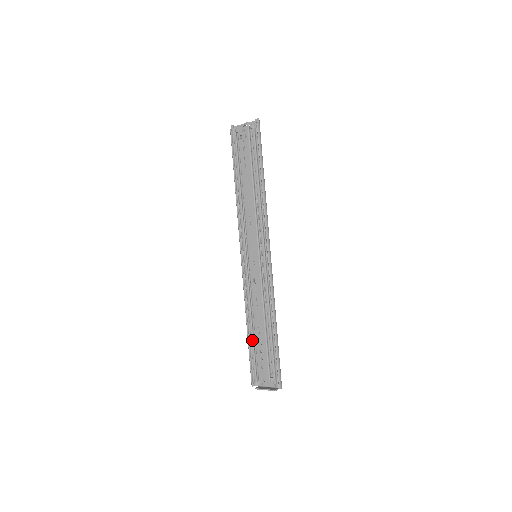
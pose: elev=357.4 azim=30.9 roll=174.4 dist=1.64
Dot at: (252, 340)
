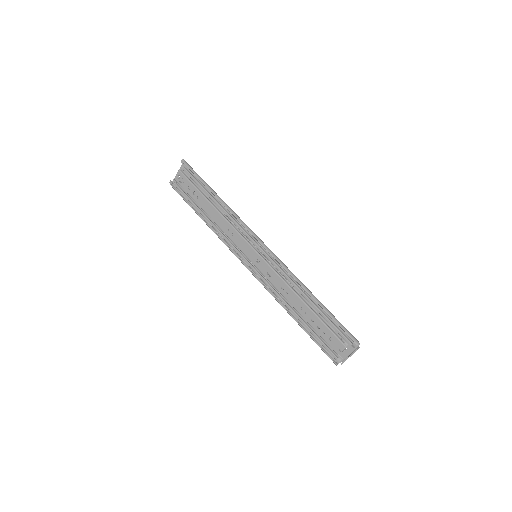
Dot at: (305, 325)
